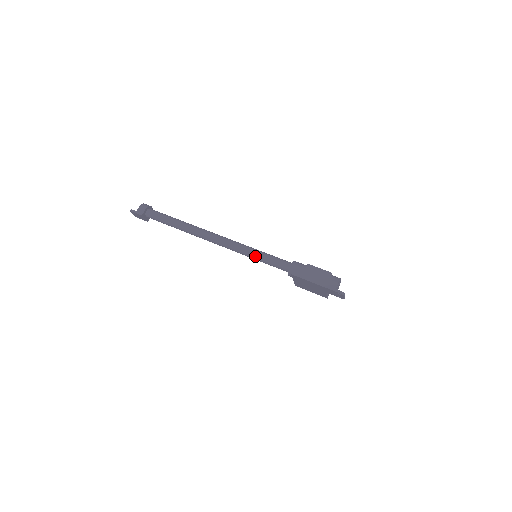
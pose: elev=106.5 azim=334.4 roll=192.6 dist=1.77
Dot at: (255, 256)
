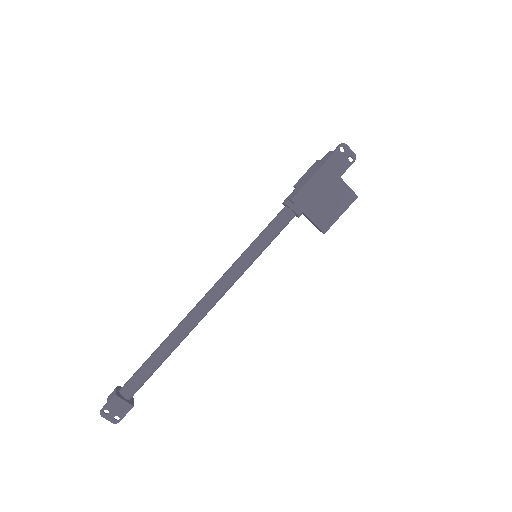
Dot at: (251, 248)
